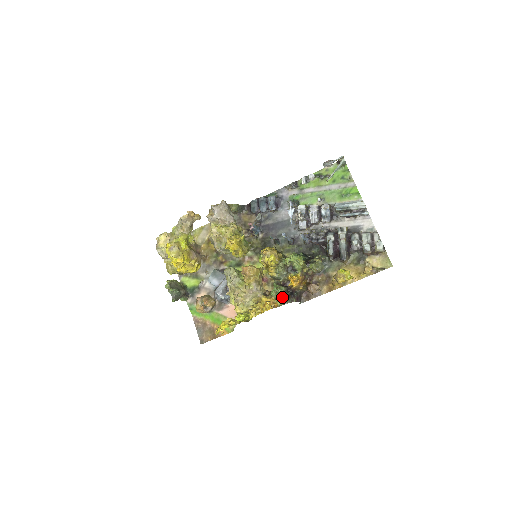
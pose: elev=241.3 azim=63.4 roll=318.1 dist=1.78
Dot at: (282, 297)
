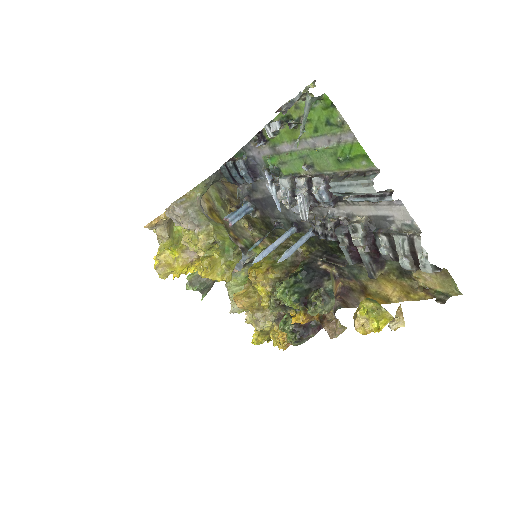
Dot at: (290, 340)
